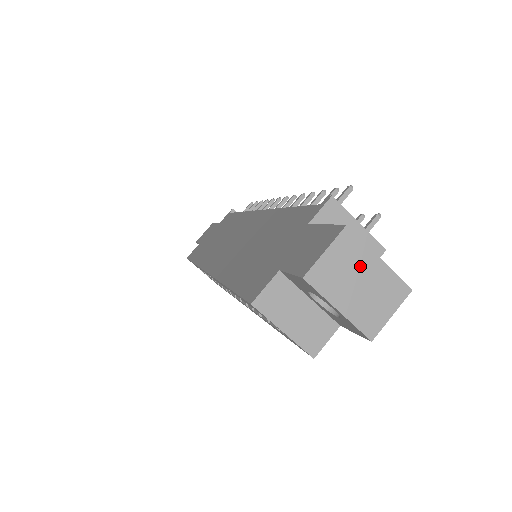
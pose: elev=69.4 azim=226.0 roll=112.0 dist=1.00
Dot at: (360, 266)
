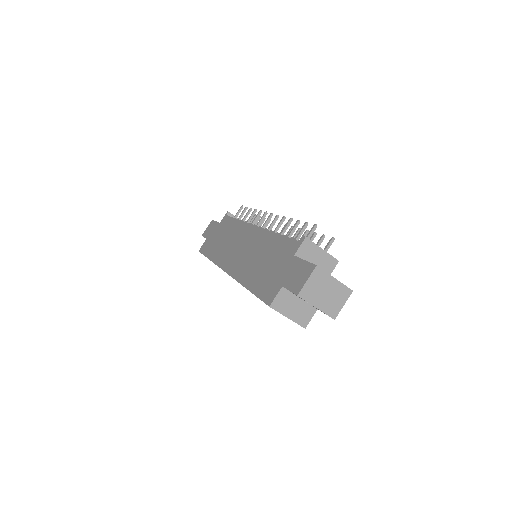
Dot at: (325, 284)
